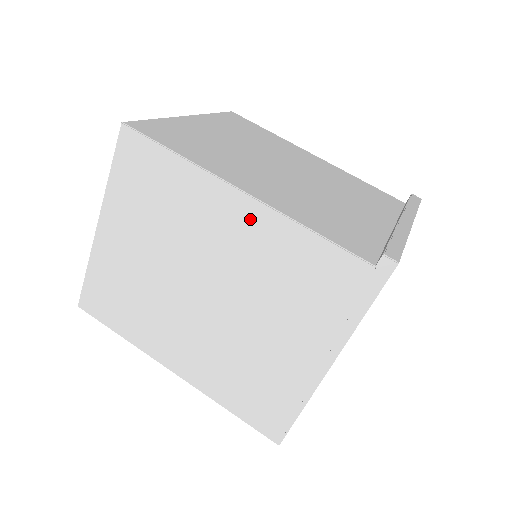
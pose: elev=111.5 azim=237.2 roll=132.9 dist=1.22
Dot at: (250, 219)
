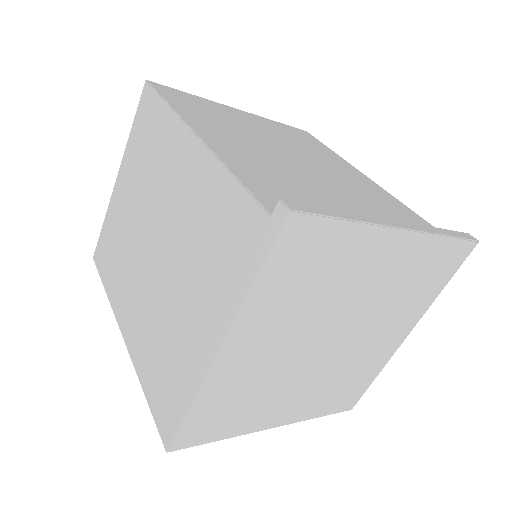
Dot at: (194, 163)
